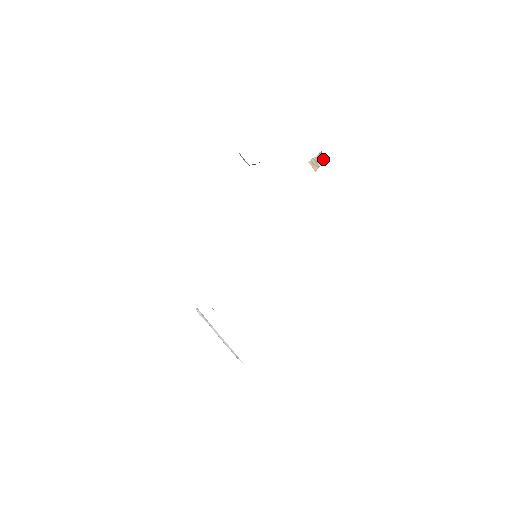
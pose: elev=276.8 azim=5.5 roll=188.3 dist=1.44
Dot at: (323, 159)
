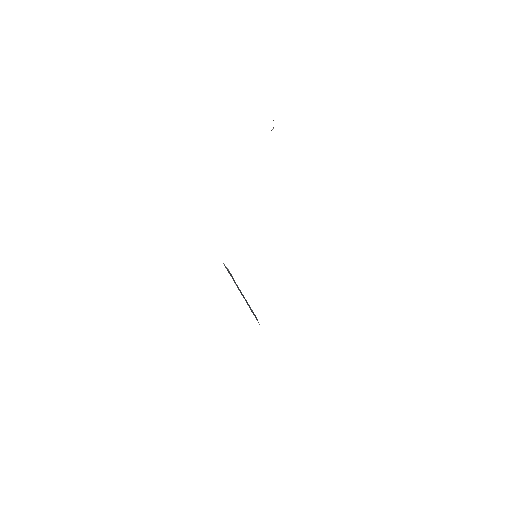
Dot at: occluded
